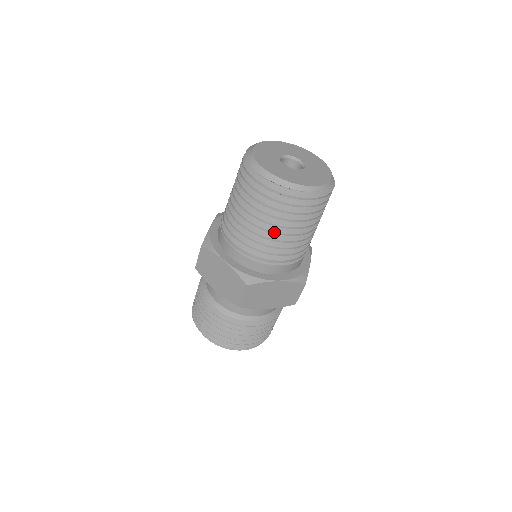
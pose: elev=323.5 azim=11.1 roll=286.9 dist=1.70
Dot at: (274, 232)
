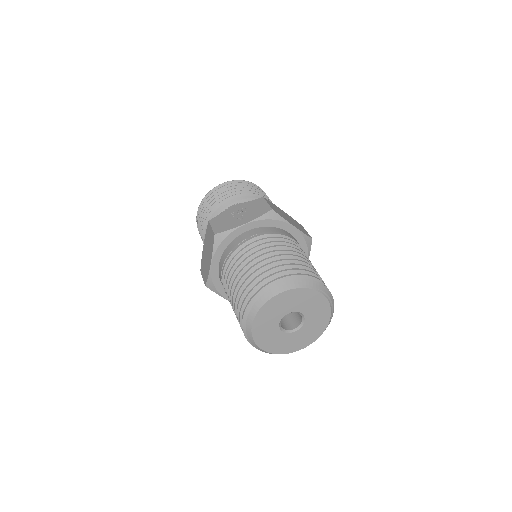
Dot at: occluded
